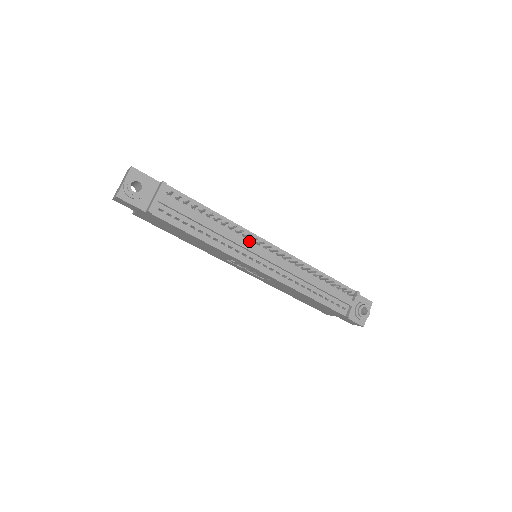
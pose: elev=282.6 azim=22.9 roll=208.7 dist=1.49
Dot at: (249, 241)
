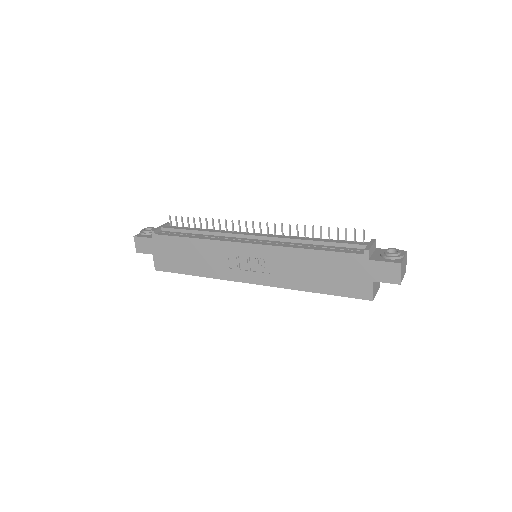
Dot at: occluded
